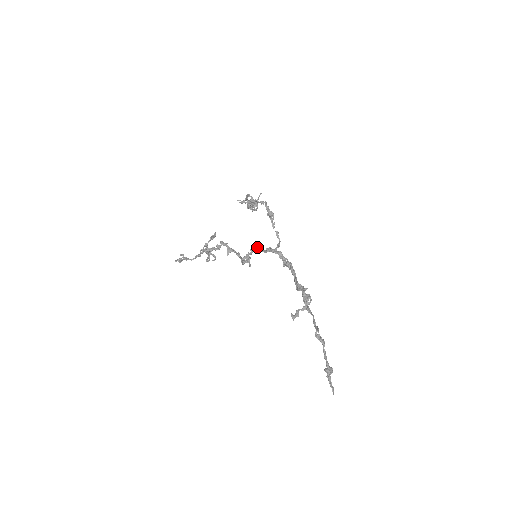
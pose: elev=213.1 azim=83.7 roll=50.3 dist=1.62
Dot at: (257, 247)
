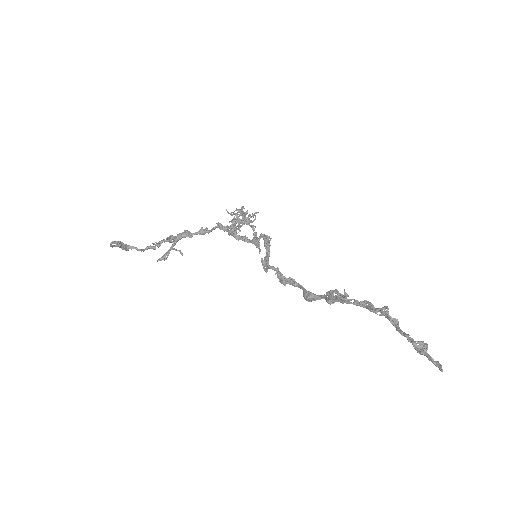
Dot at: occluded
